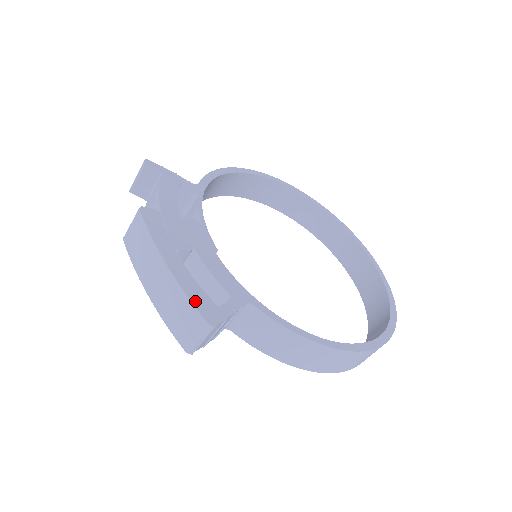
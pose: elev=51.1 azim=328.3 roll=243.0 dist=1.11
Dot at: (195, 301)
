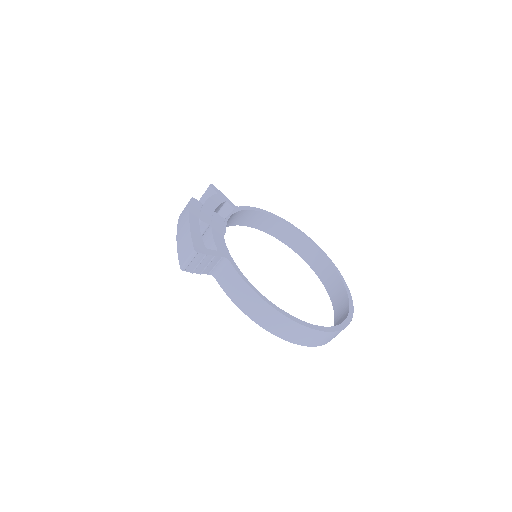
Dot at: (194, 239)
